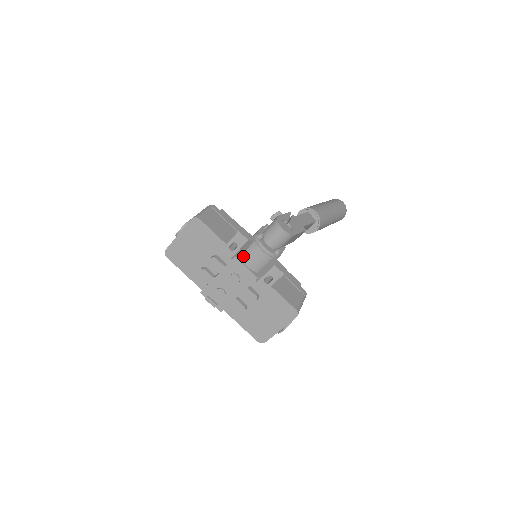
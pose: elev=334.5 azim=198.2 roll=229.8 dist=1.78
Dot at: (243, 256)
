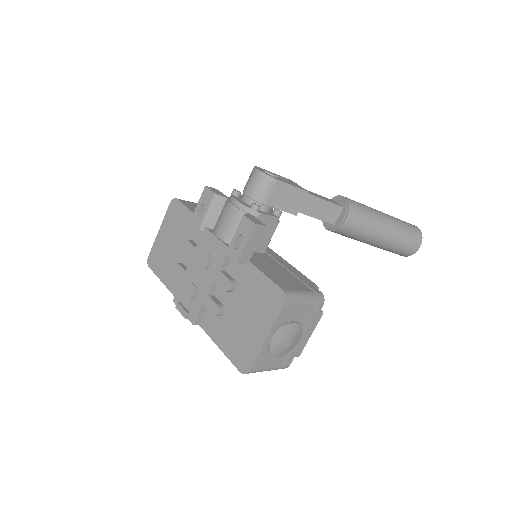
Dot at: (215, 226)
